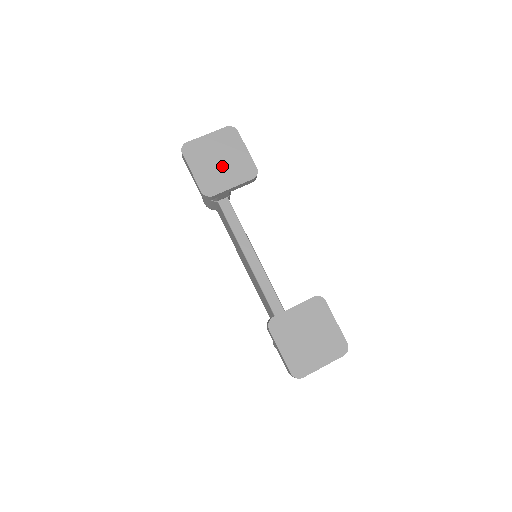
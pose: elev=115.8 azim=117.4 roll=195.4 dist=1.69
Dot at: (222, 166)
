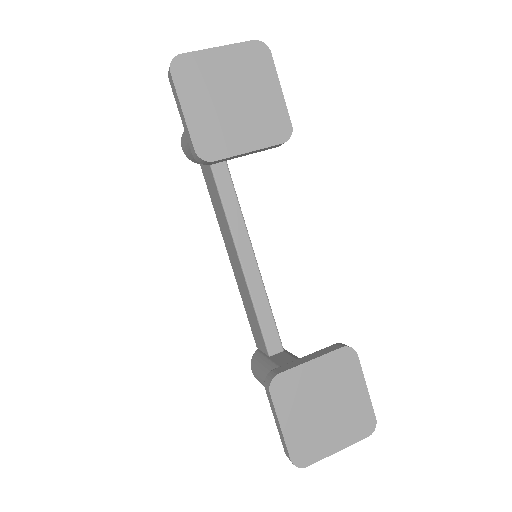
Dot at: (236, 111)
